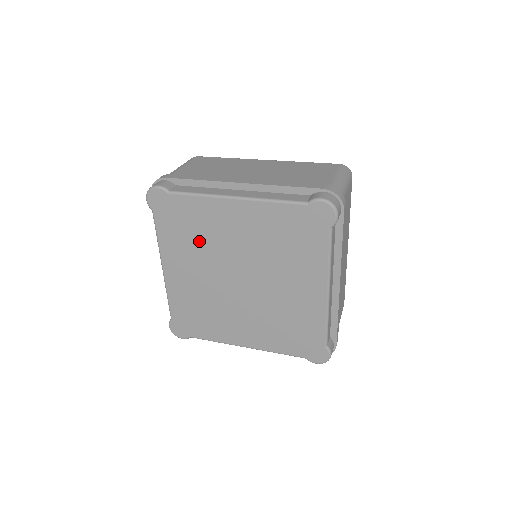
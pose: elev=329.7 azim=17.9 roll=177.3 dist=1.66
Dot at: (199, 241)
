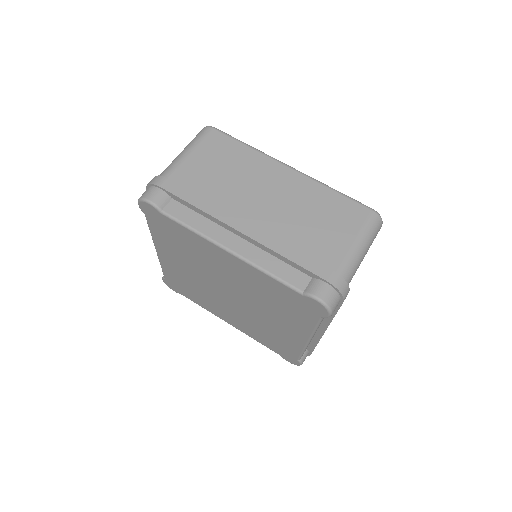
Dot at: (191, 255)
